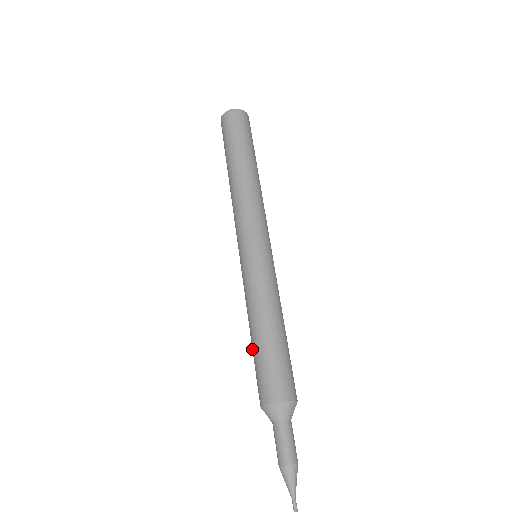
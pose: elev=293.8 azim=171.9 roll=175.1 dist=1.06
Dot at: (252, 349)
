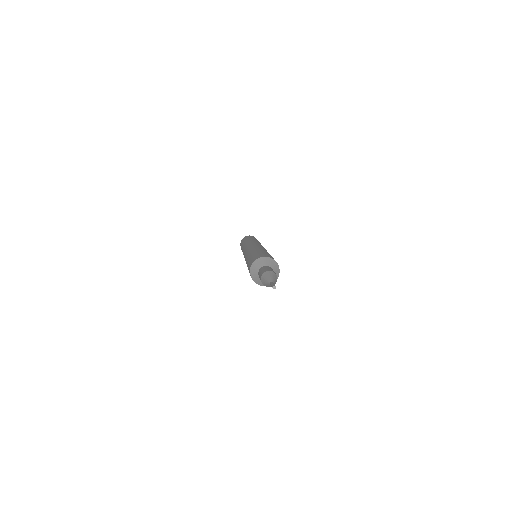
Dot at: (248, 261)
